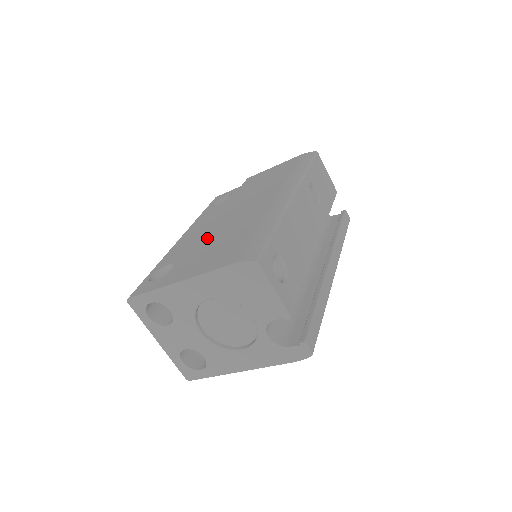
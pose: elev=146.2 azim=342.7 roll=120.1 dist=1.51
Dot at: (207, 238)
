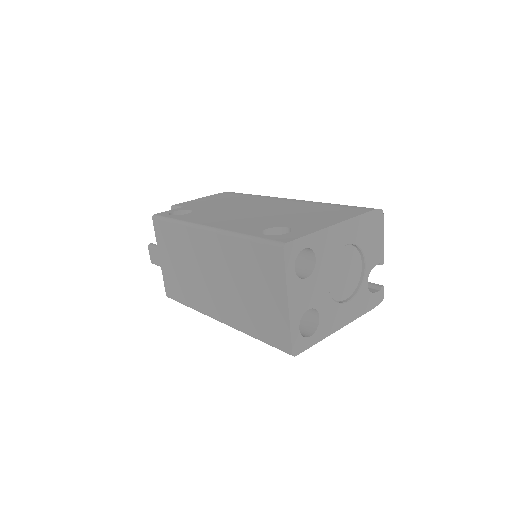
Dot at: (270, 216)
